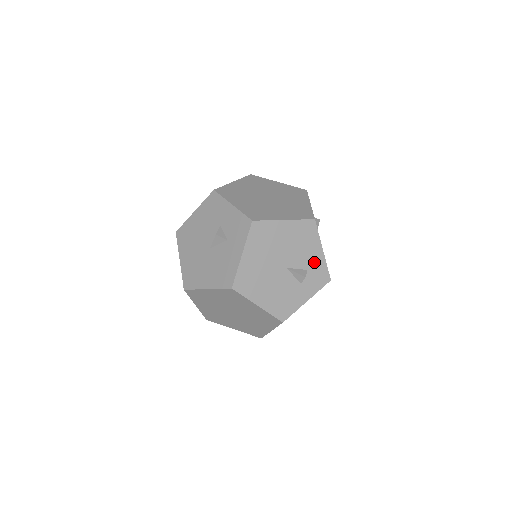
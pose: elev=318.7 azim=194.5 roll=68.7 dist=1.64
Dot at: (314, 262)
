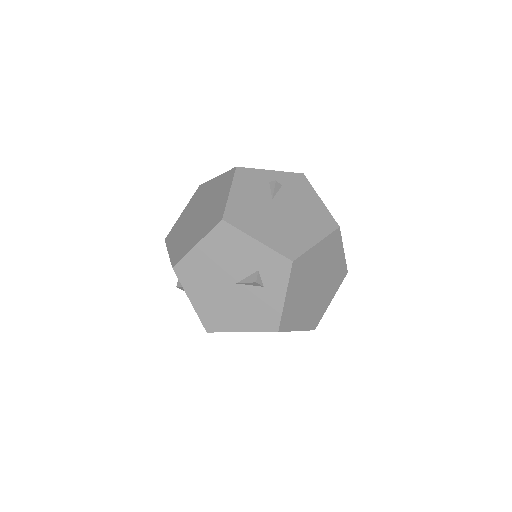
Dot at: (258, 258)
